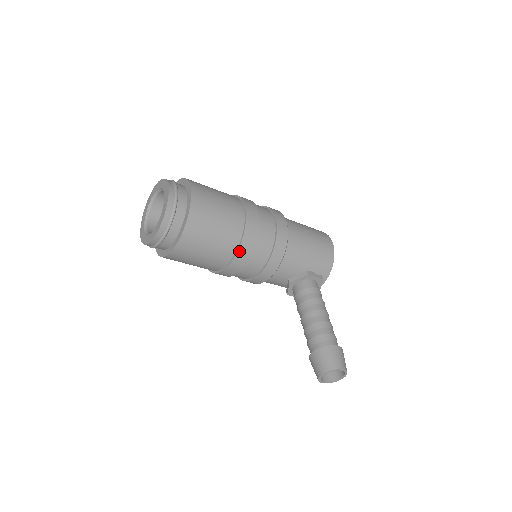
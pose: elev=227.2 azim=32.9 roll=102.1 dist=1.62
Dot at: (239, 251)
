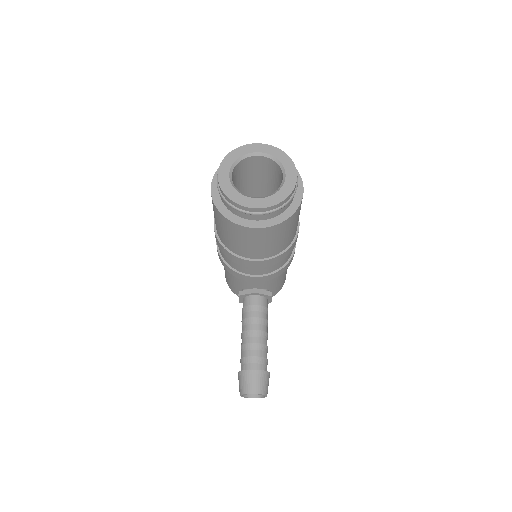
Dot at: (274, 258)
